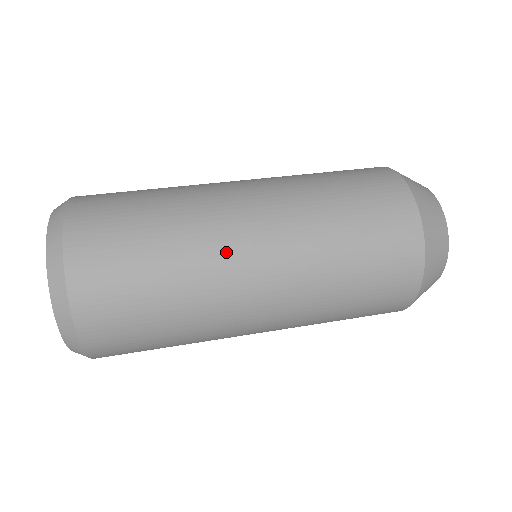
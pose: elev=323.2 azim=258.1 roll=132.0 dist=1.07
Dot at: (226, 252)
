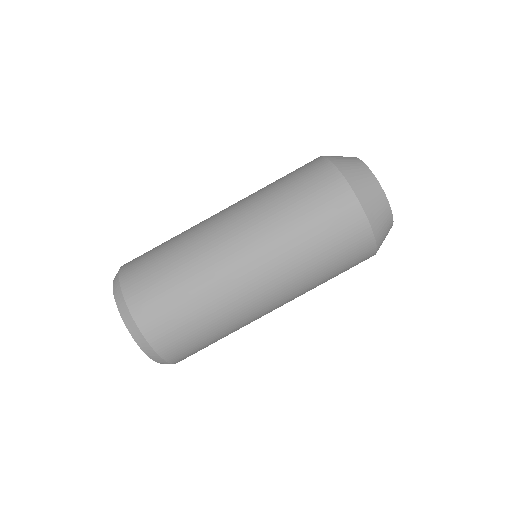
Dot at: (223, 263)
